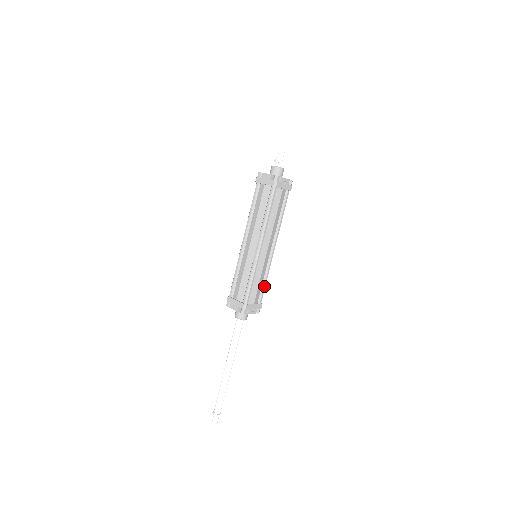
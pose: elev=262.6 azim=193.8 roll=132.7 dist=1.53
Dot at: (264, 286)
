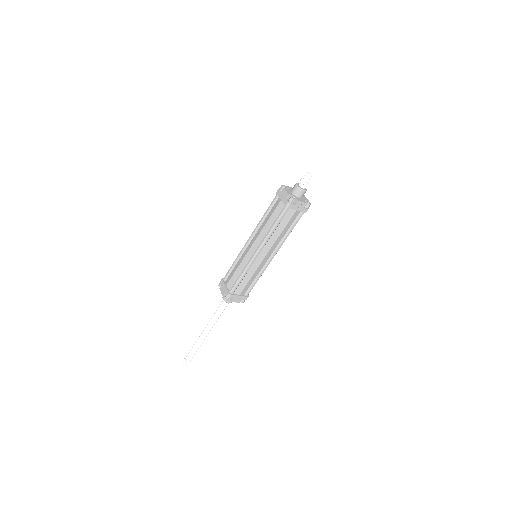
Dot at: (254, 283)
